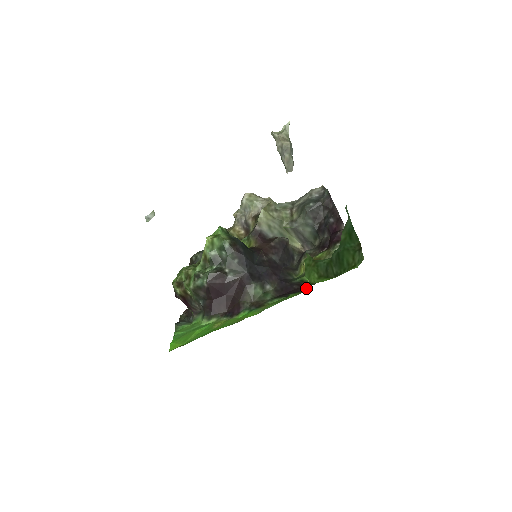
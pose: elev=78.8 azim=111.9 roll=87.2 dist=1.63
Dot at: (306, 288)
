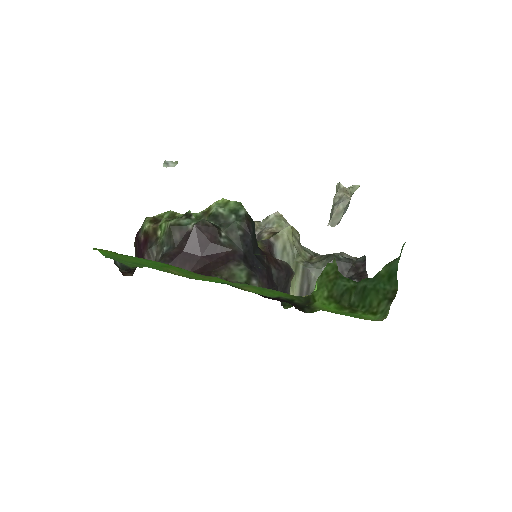
Dot at: (308, 295)
